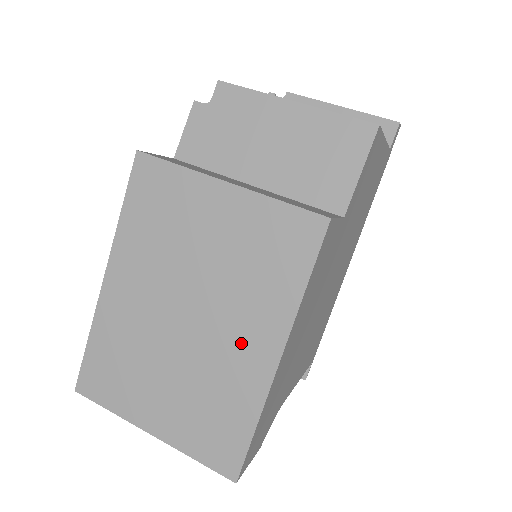
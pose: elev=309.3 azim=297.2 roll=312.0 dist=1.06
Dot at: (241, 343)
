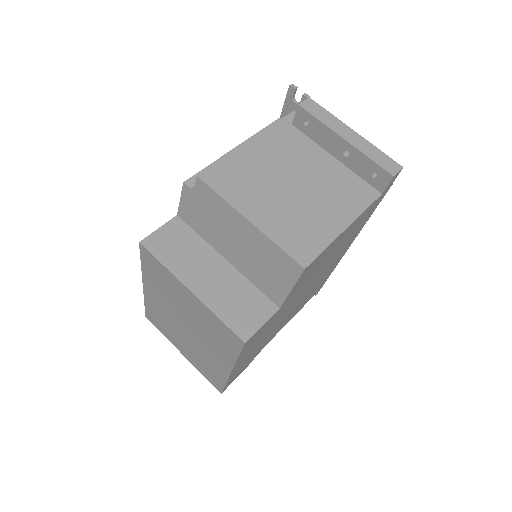
Dot at: (213, 355)
